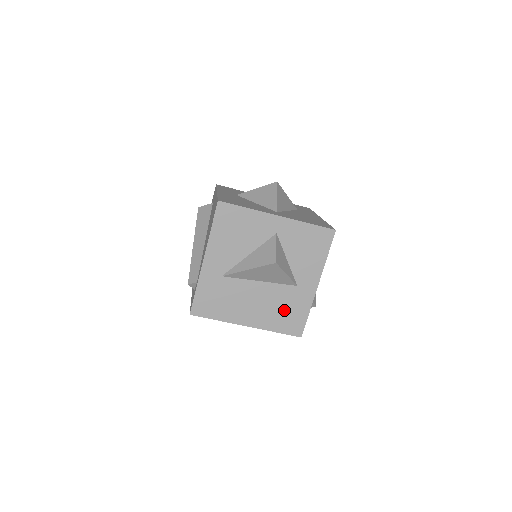
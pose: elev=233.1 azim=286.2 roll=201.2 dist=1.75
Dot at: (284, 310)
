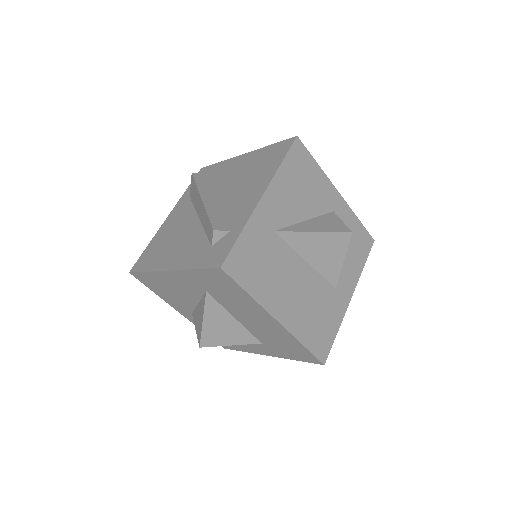
Dot at: (318, 315)
